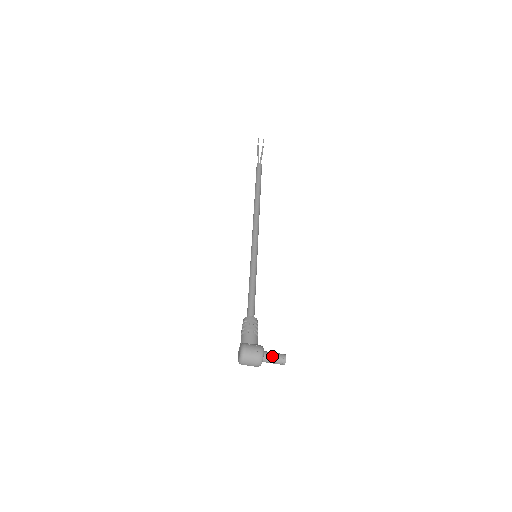
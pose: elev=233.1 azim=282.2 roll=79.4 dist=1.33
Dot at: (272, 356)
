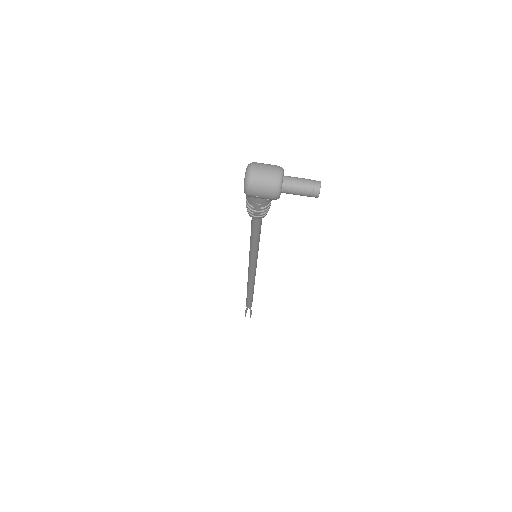
Dot at: (297, 178)
